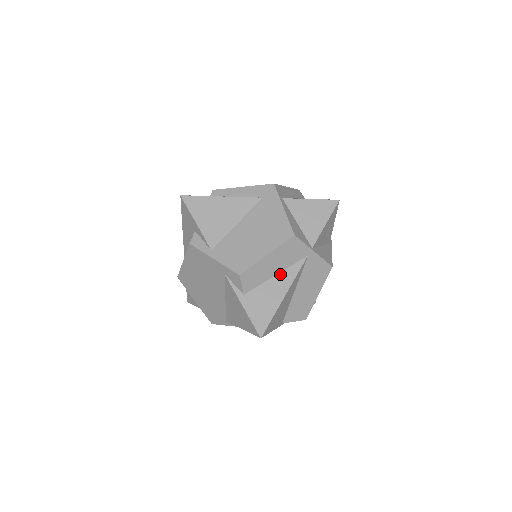
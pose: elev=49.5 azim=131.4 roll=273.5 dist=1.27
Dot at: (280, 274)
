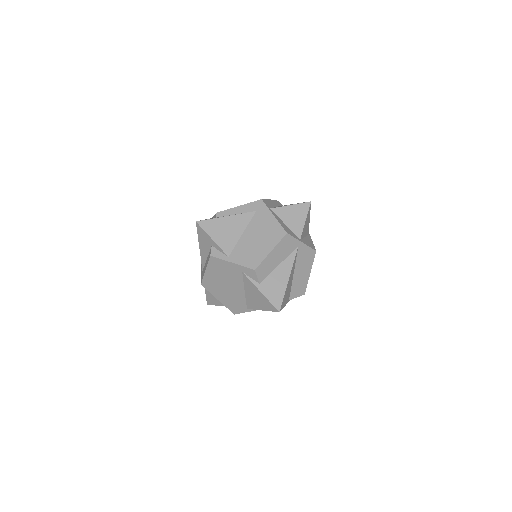
Dot at: (282, 263)
